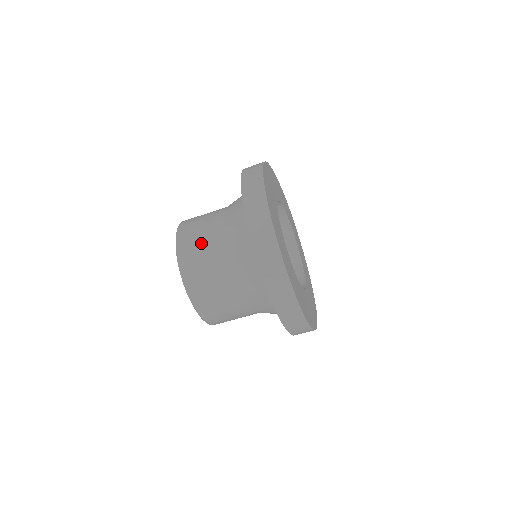
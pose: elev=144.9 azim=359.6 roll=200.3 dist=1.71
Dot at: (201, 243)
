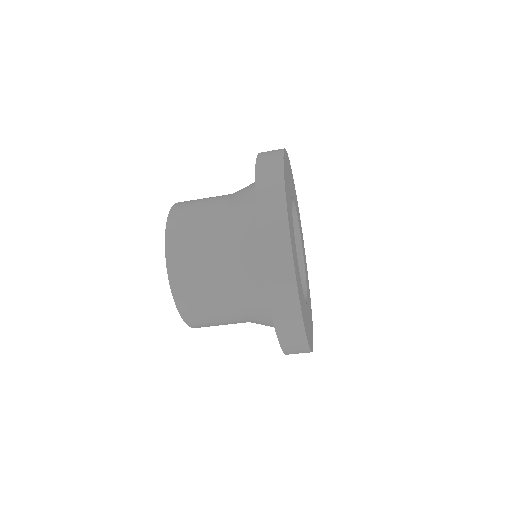
Dot at: (197, 217)
